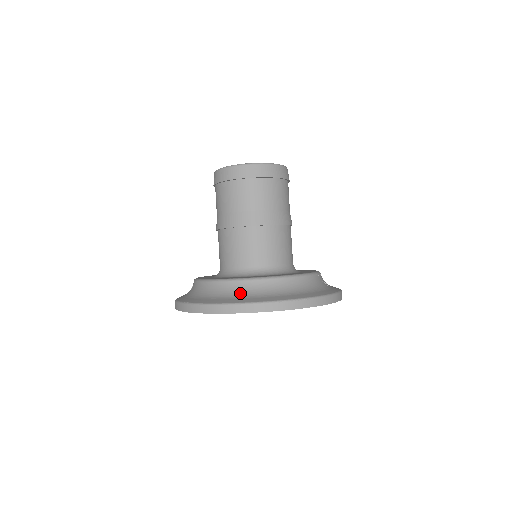
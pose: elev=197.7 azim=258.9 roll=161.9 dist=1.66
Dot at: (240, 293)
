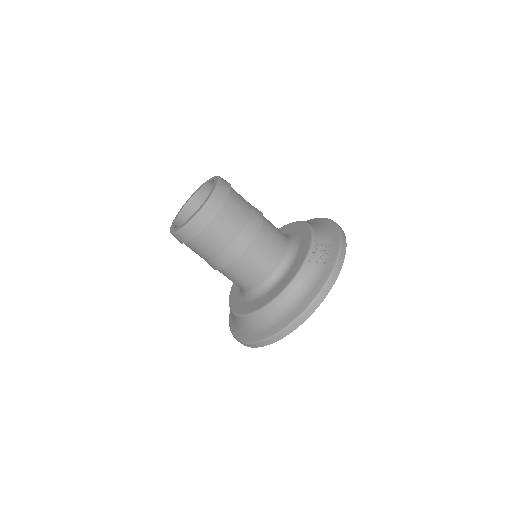
Dot at: (255, 327)
